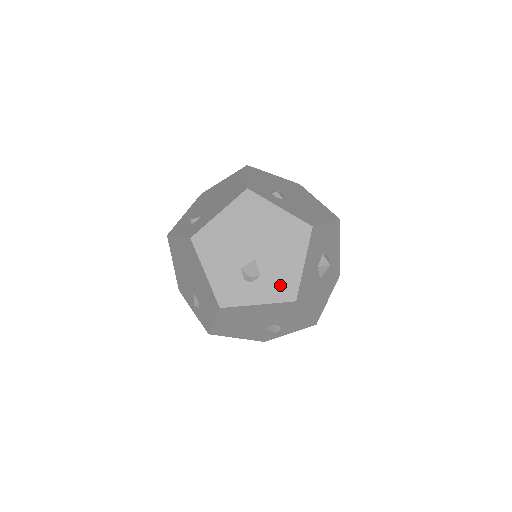
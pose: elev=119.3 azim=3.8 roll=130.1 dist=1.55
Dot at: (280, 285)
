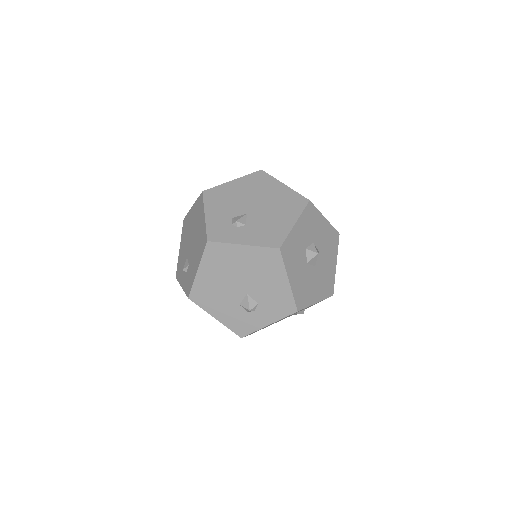
Dot at: (278, 305)
